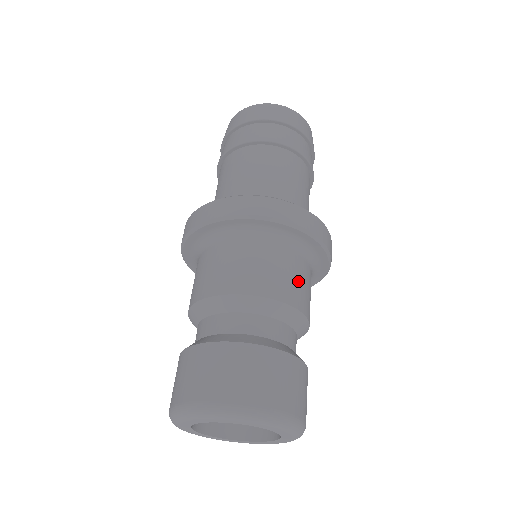
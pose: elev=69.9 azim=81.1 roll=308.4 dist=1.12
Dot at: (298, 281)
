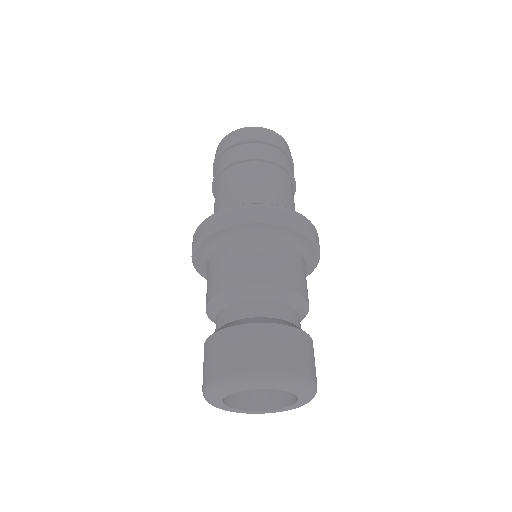
Dot at: (261, 262)
